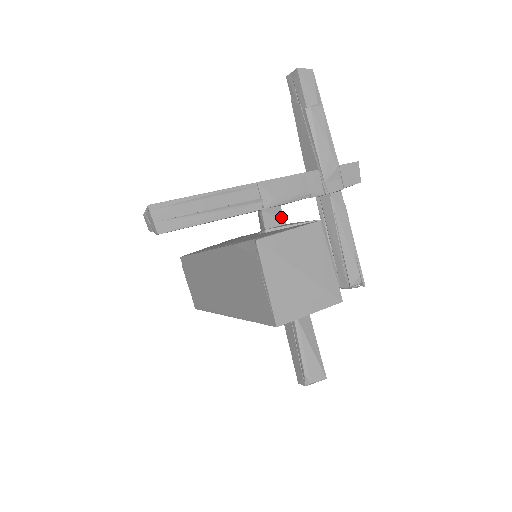
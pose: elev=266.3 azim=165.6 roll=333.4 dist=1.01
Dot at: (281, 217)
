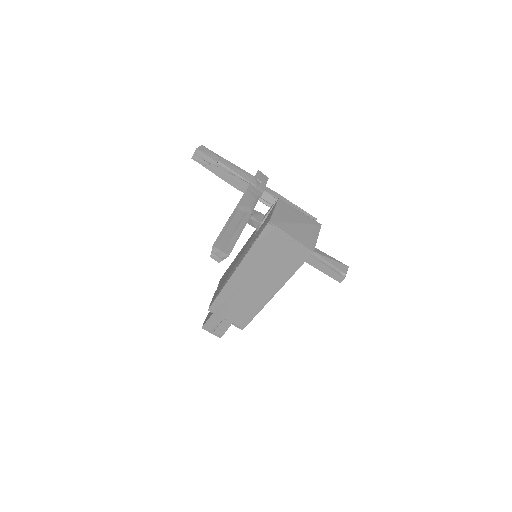
Dot at: (260, 214)
